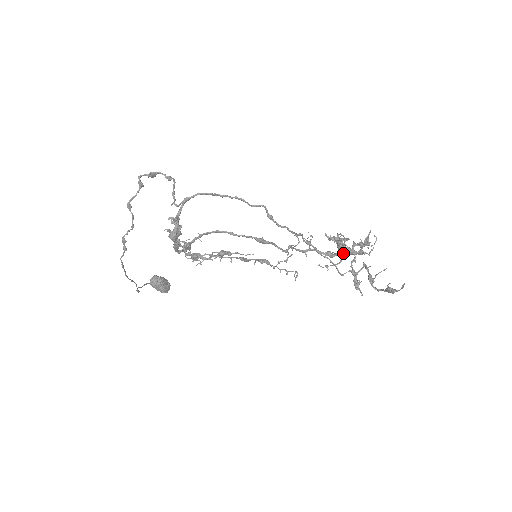
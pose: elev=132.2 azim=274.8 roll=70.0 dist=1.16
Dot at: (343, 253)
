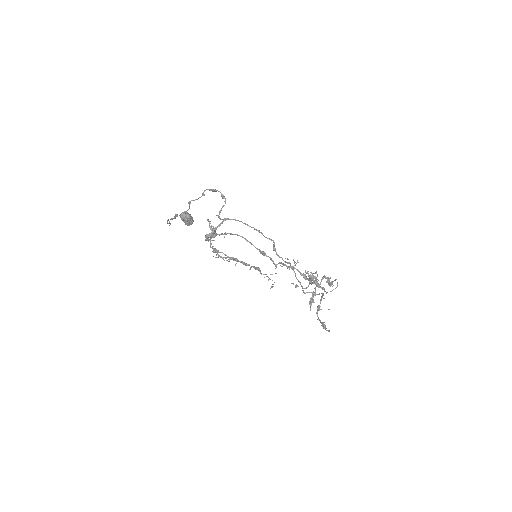
Dot at: (312, 283)
